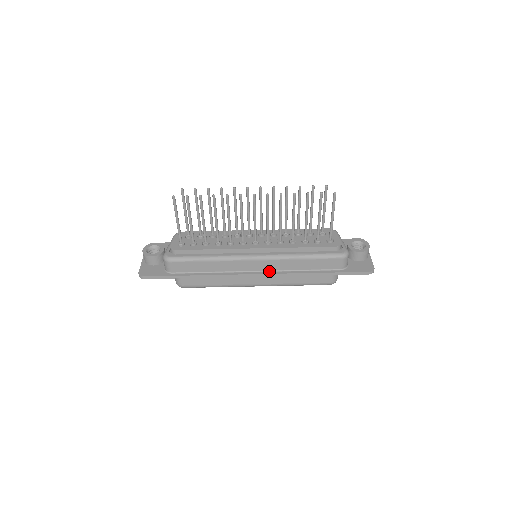
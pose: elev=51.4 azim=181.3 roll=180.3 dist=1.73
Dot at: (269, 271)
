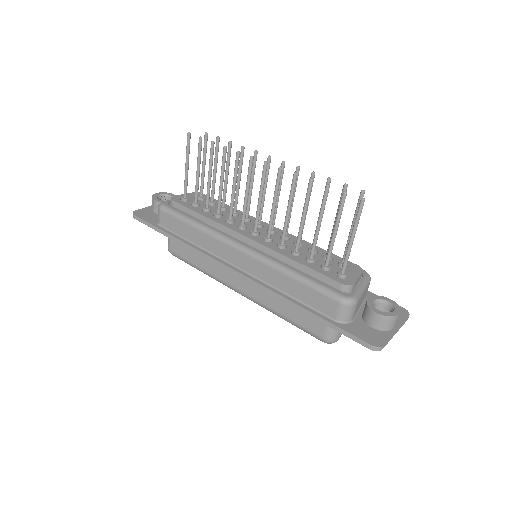
Dot at: (250, 274)
